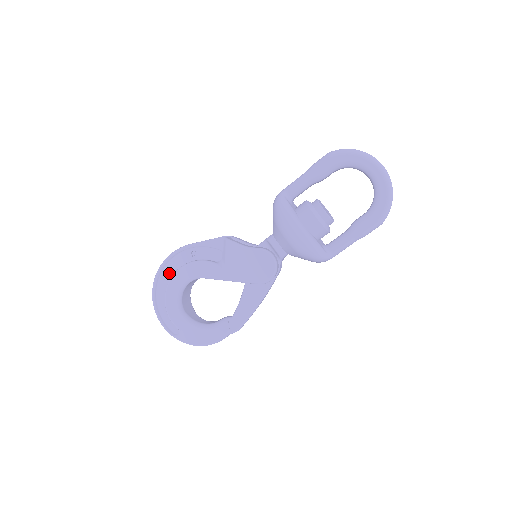
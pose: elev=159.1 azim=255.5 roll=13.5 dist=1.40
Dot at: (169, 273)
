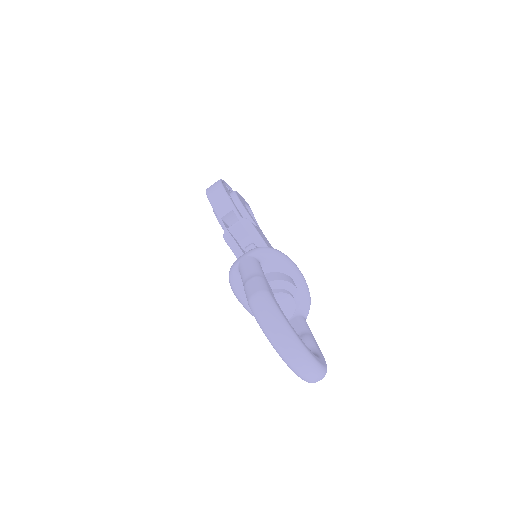
Dot at: occluded
